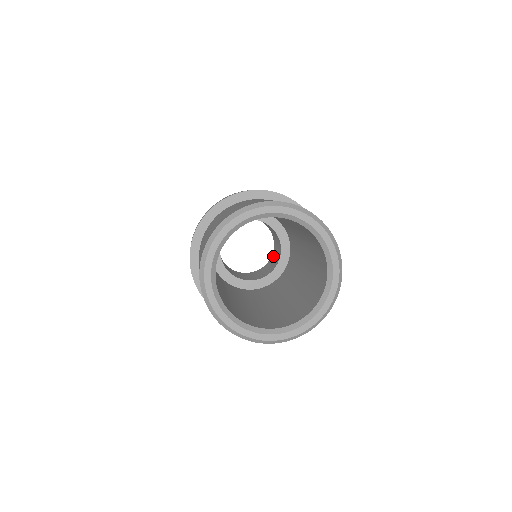
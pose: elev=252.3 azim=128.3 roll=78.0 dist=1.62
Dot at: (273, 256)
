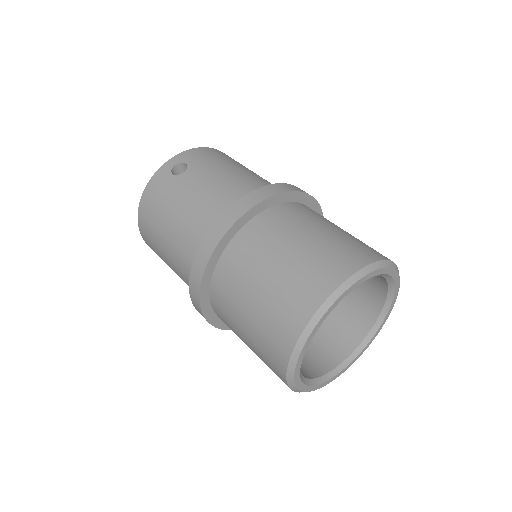
Dot at: occluded
